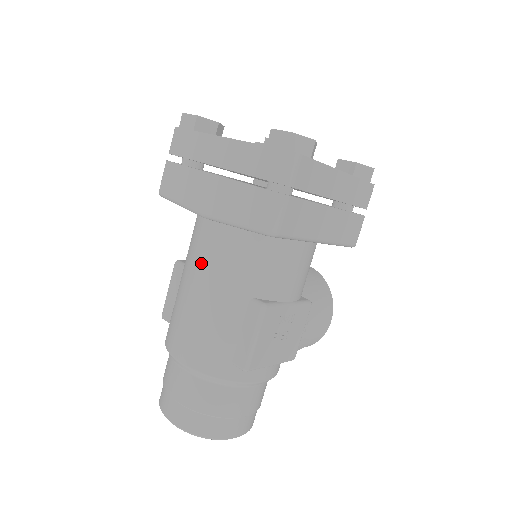
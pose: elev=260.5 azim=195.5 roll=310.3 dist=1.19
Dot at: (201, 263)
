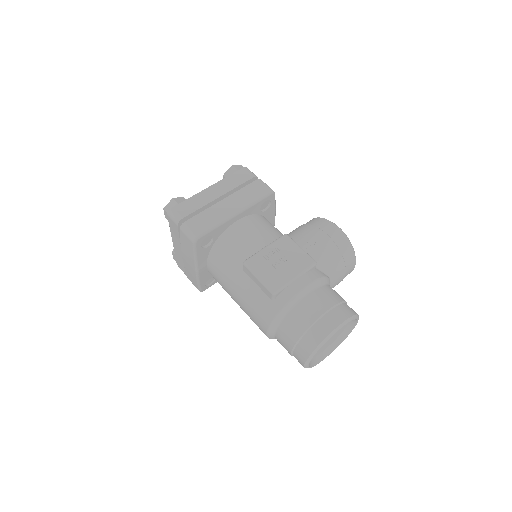
Dot at: (224, 287)
